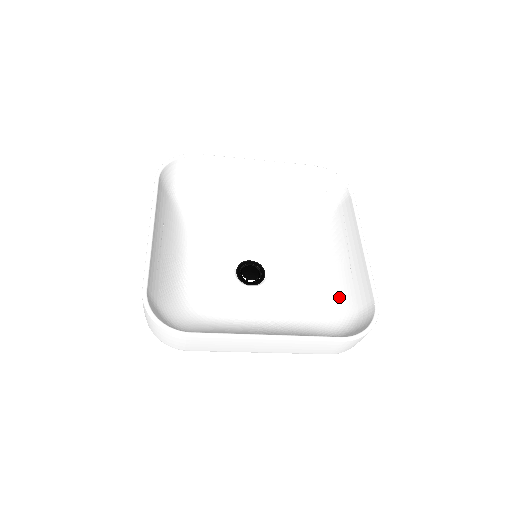
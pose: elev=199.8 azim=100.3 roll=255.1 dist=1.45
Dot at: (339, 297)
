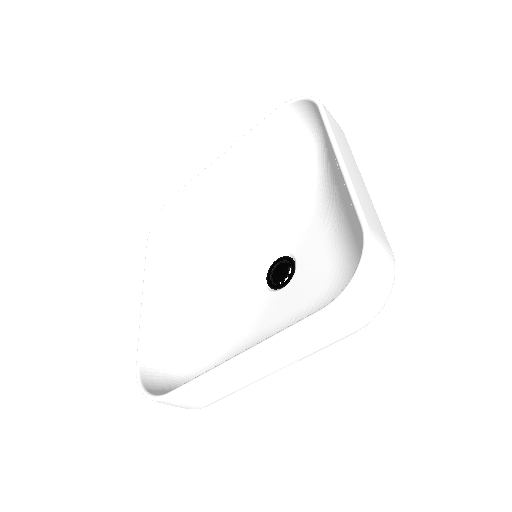
Dot at: (358, 243)
